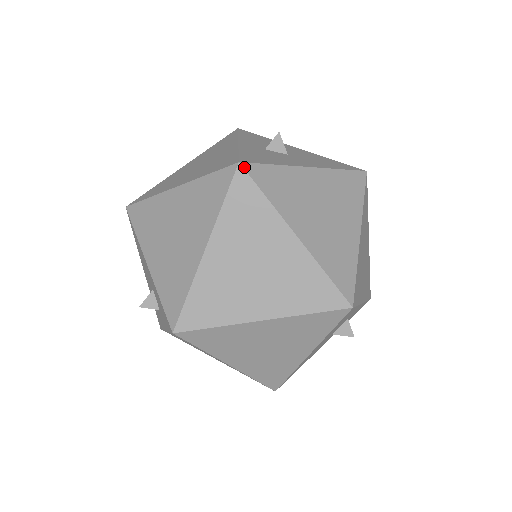
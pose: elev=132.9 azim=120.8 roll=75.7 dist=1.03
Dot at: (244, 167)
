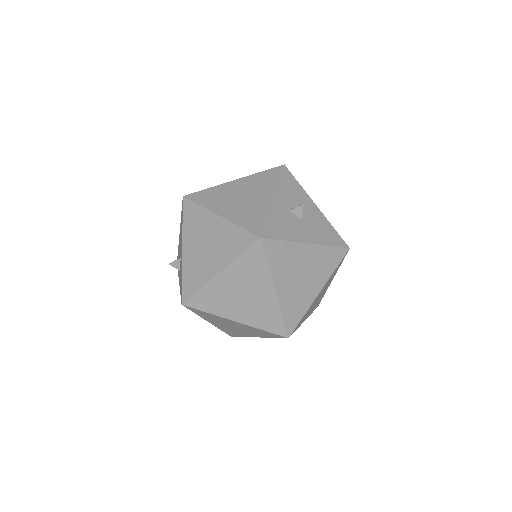
Dot at: (263, 241)
